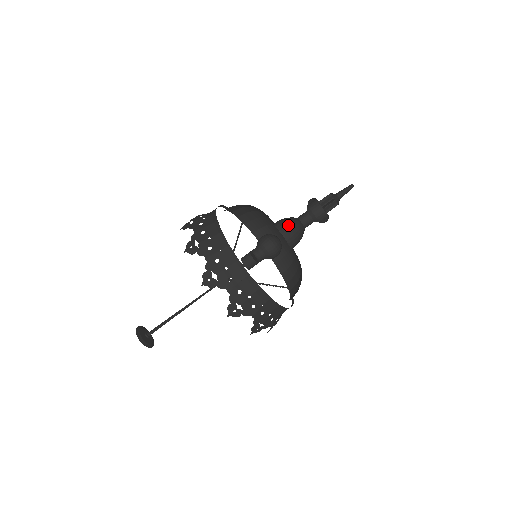
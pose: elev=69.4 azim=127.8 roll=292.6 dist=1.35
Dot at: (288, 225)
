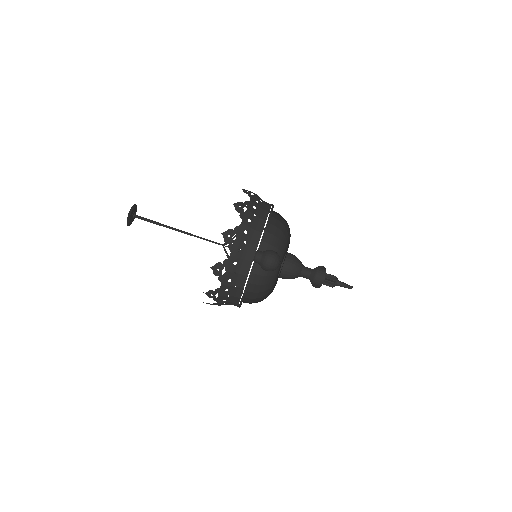
Dot at: (292, 263)
